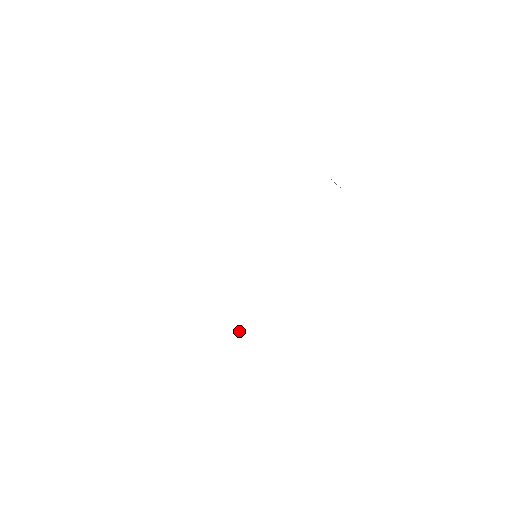
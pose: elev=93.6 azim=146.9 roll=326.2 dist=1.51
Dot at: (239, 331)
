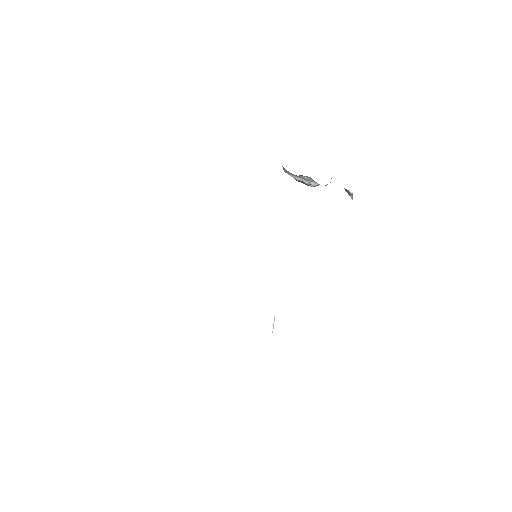
Dot at: occluded
